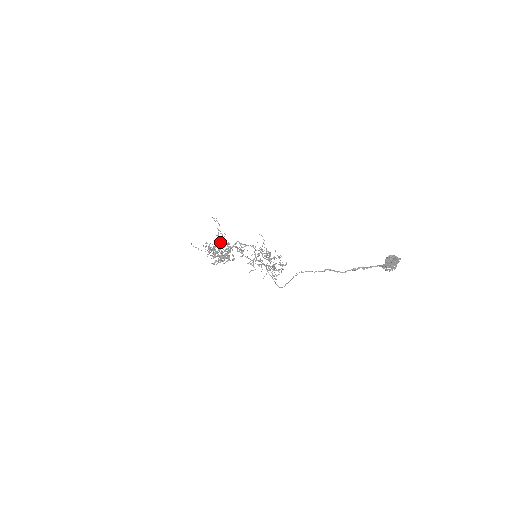
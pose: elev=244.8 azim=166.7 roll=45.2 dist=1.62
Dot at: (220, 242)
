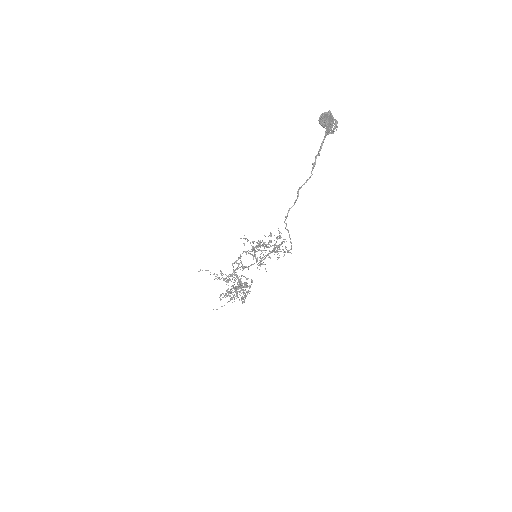
Dot at: (225, 281)
